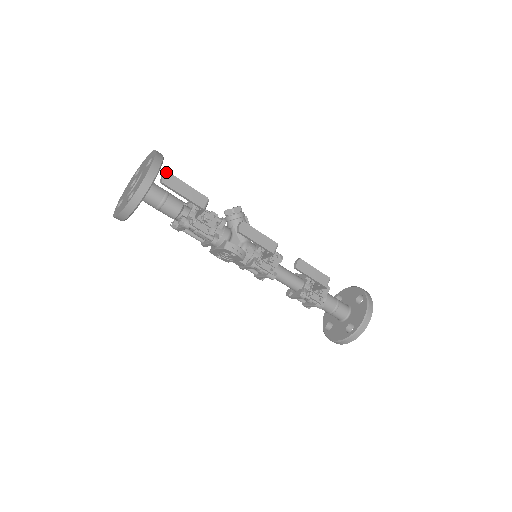
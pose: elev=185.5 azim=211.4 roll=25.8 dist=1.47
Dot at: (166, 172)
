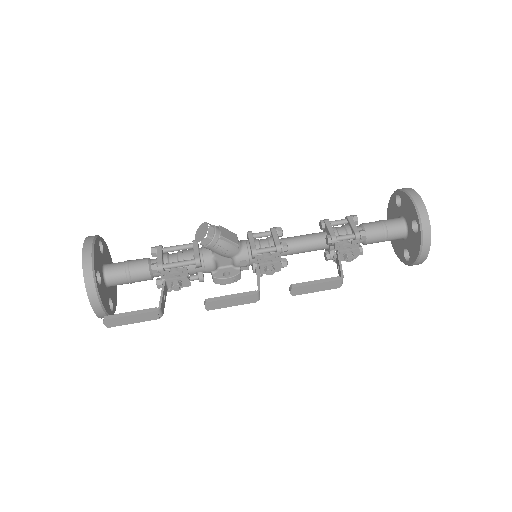
Dot at: (103, 321)
